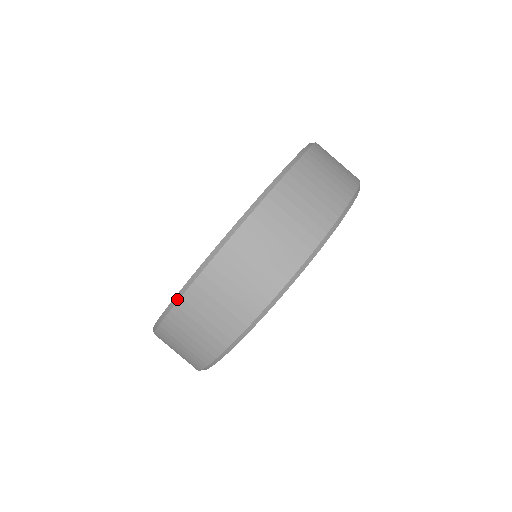
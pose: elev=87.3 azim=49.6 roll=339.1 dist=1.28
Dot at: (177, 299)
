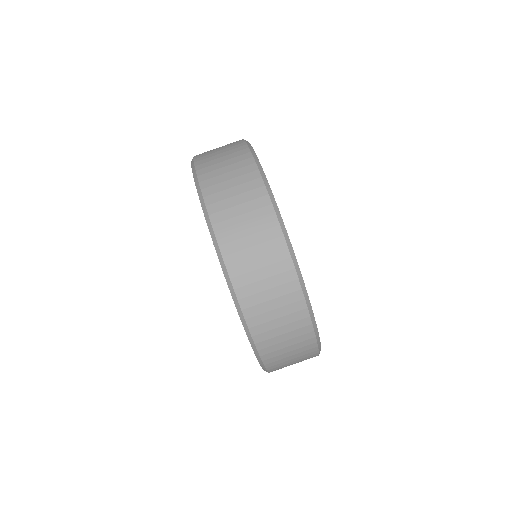
Dot at: (234, 295)
